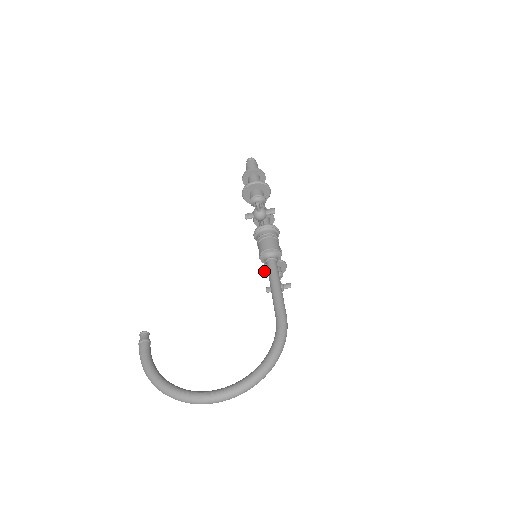
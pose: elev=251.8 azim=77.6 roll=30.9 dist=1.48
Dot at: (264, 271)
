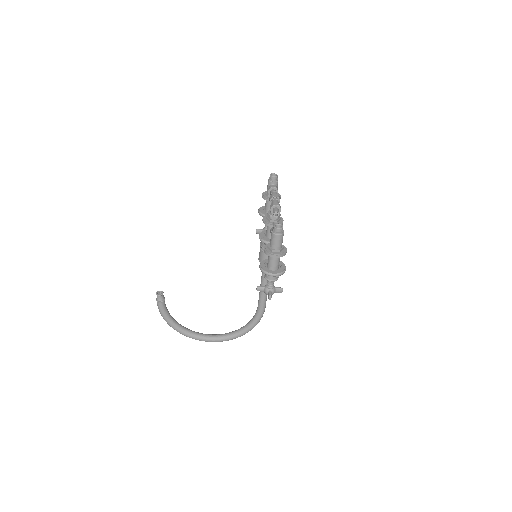
Dot at: occluded
